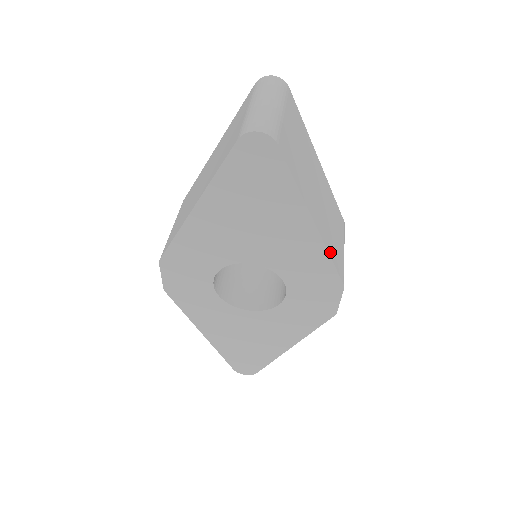
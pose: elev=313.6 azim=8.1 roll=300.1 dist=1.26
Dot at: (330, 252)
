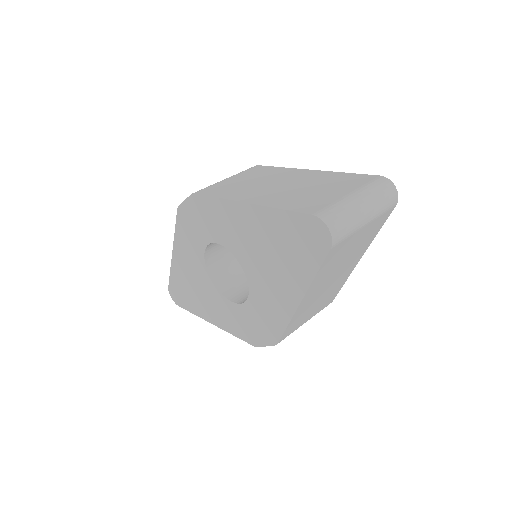
Dot at: (291, 322)
